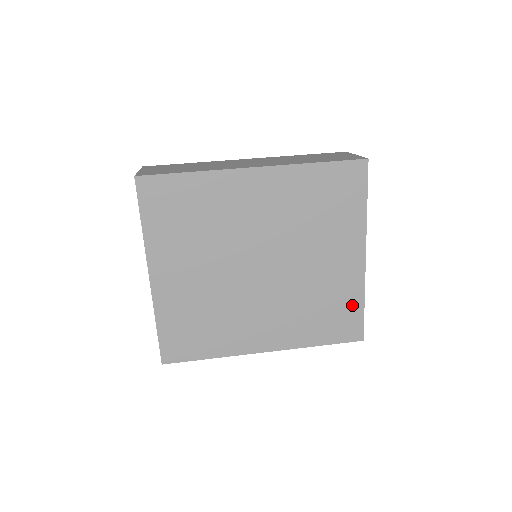
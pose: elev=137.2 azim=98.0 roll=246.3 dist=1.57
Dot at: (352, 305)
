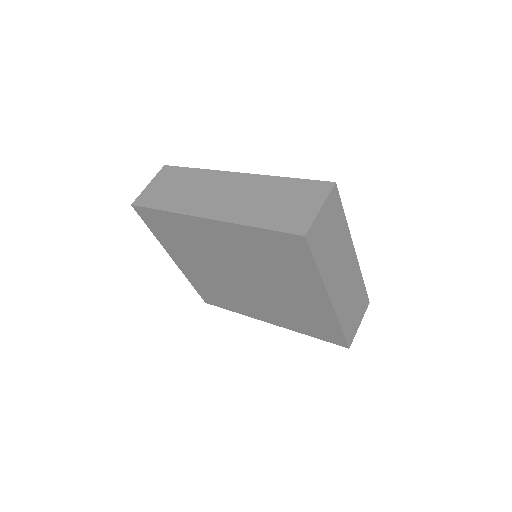
Dot at: (330, 325)
